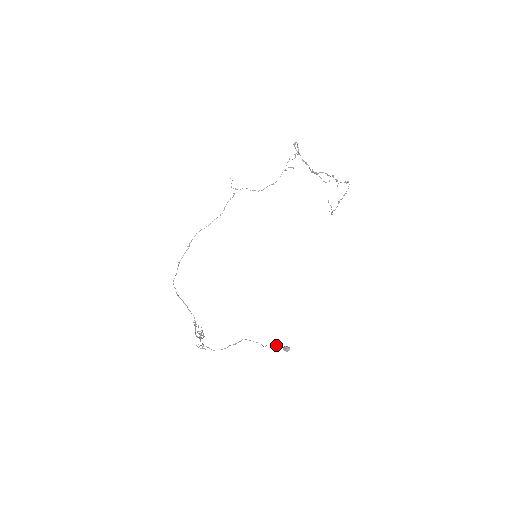
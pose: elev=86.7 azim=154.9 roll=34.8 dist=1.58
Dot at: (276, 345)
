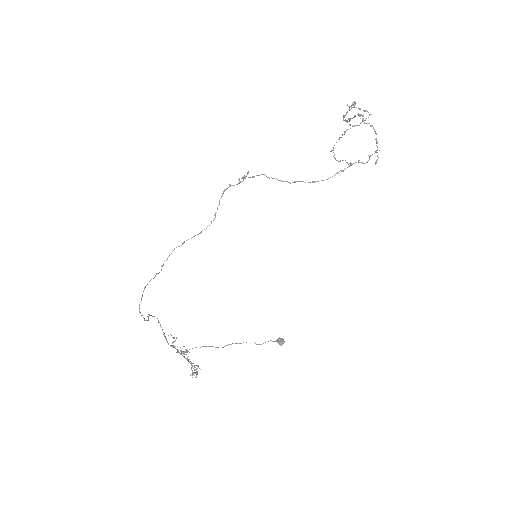
Dot at: occluded
